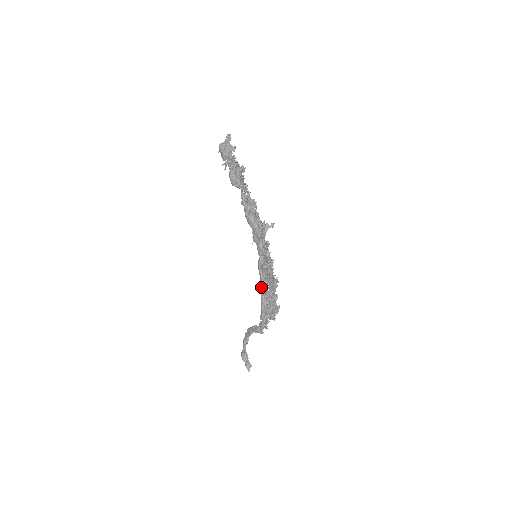
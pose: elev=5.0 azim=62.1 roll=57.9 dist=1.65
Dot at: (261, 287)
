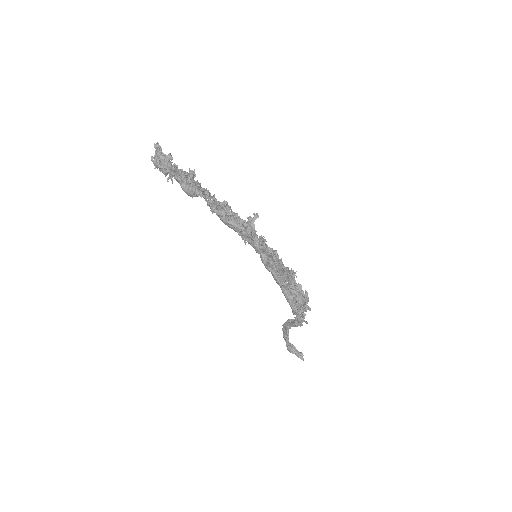
Dot at: (278, 283)
